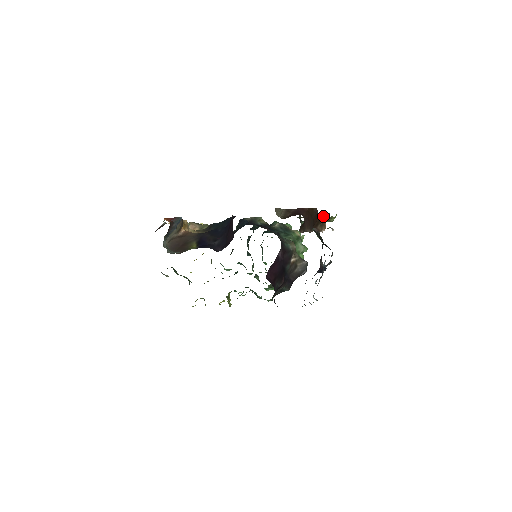
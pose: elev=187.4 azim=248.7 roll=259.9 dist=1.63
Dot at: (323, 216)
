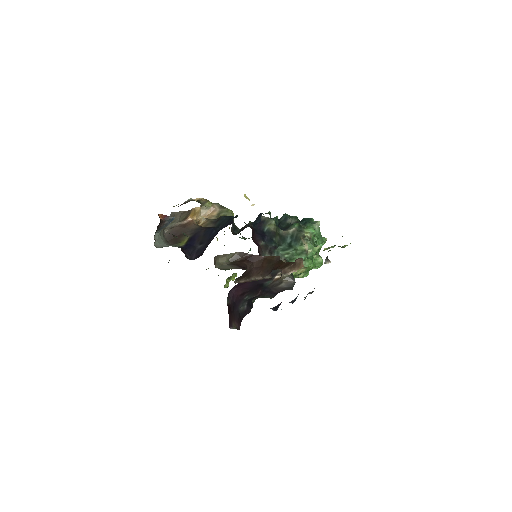
Dot at: occluded
